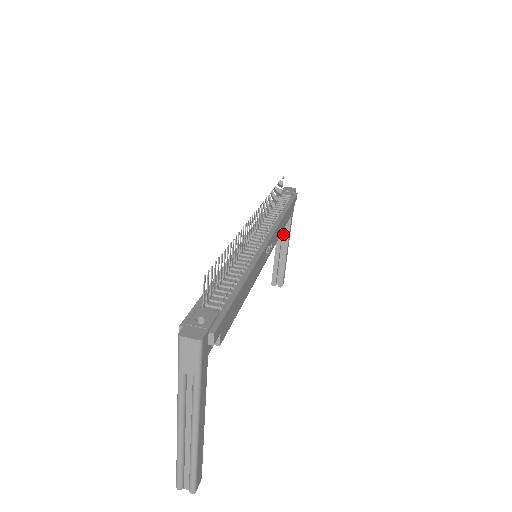
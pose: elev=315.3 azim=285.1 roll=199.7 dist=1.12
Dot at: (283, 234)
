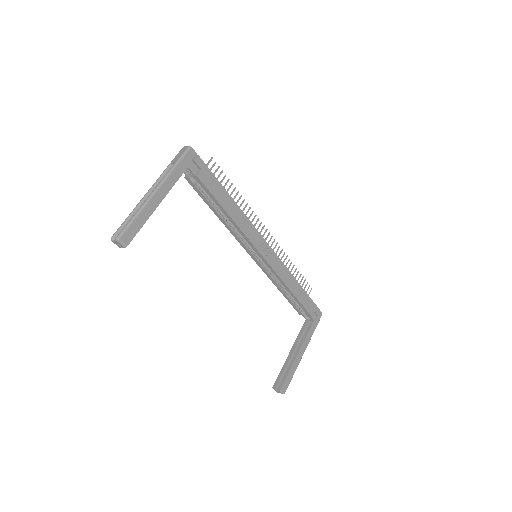
Dot at: occluded
